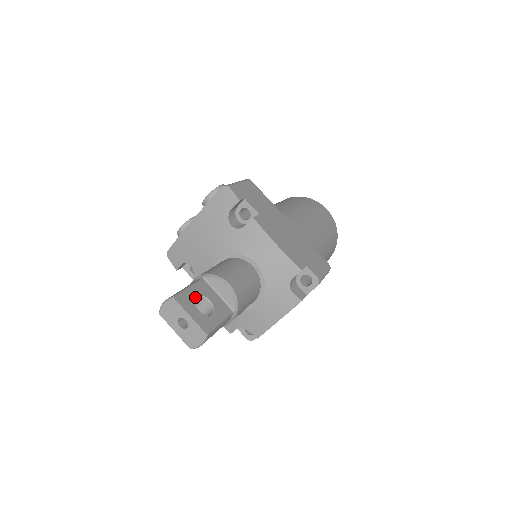
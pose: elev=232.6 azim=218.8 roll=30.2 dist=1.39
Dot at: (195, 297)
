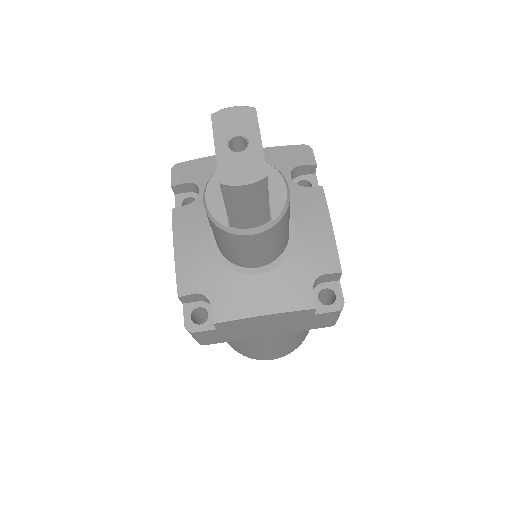
Dot at: occluded
